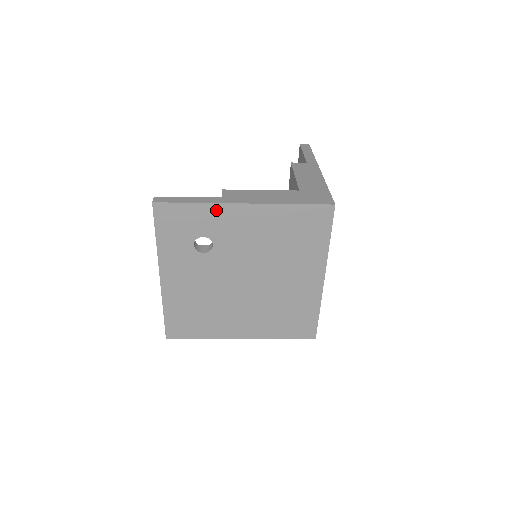
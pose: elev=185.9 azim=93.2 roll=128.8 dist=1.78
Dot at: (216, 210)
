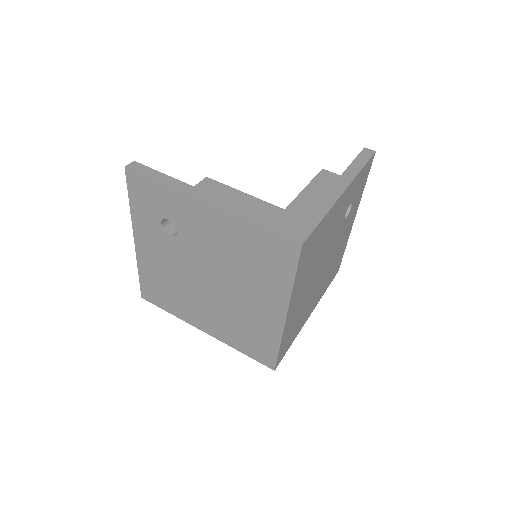
Dot at: (180, 198)
